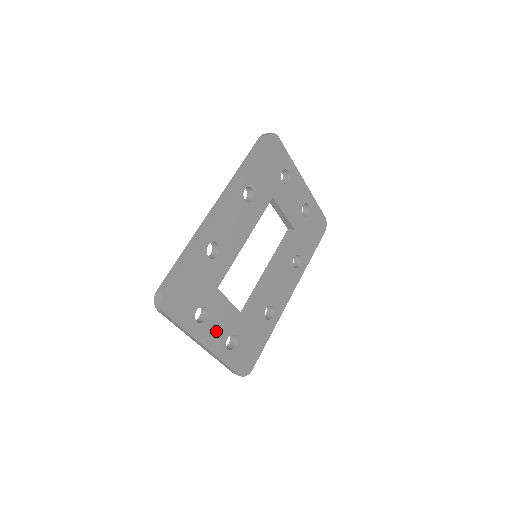
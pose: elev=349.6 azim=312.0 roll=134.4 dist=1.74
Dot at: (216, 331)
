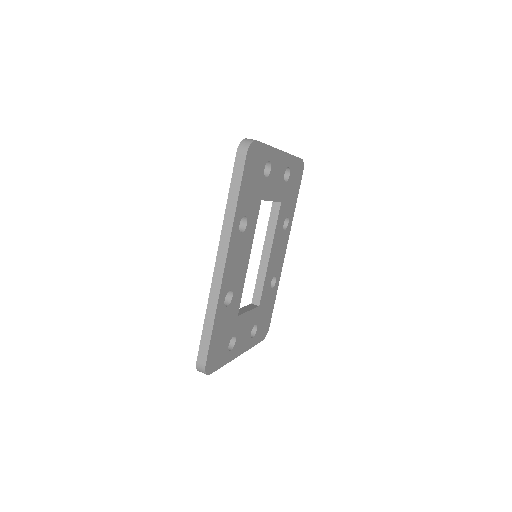
Dot at: (243, 339)
